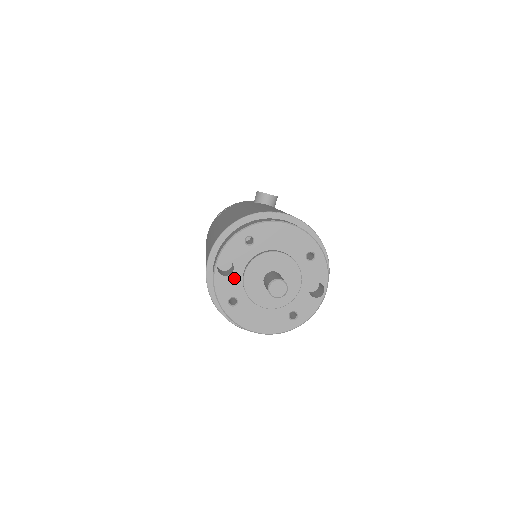
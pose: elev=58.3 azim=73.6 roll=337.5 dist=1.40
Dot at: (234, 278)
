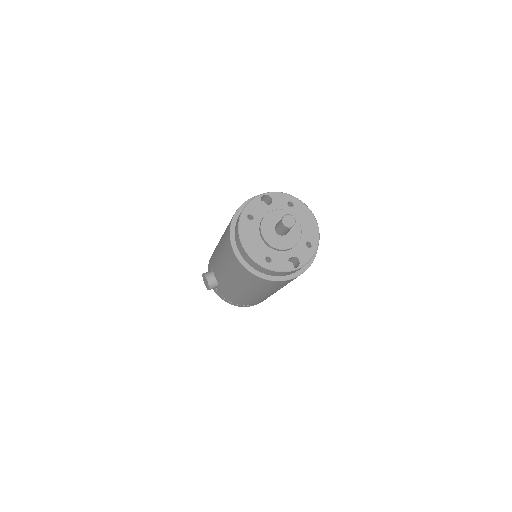
Dot at: (264, 208)
